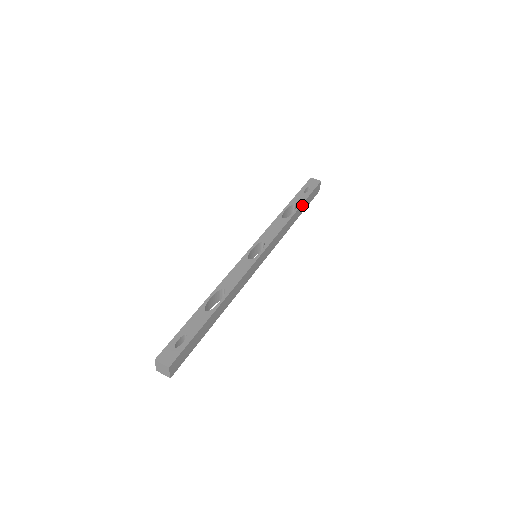
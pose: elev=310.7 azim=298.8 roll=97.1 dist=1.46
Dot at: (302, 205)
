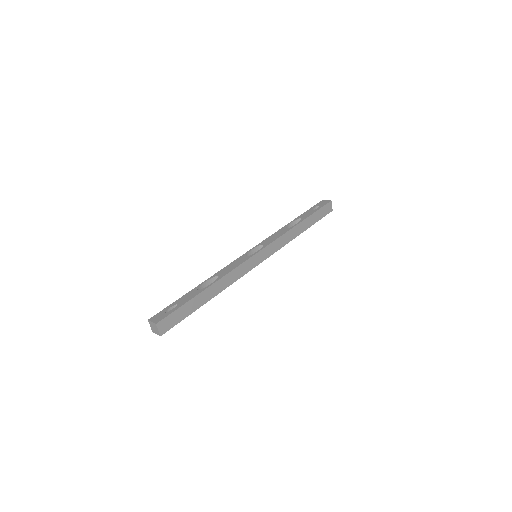
Dot at: (308, 219)
